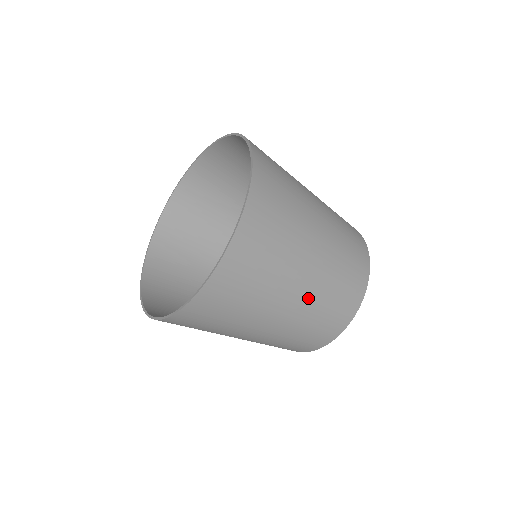
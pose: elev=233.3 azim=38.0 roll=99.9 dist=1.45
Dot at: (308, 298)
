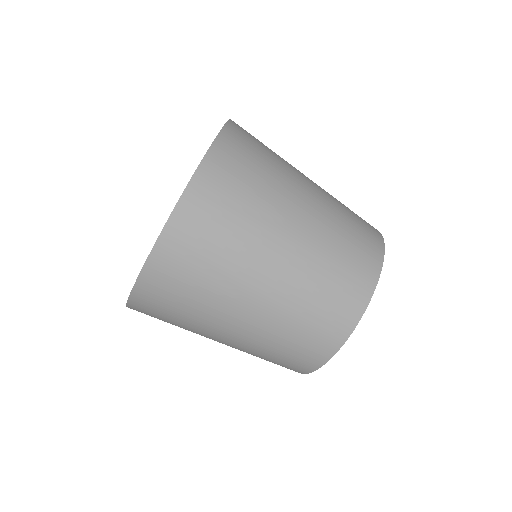
Dot at: (261, 325)
